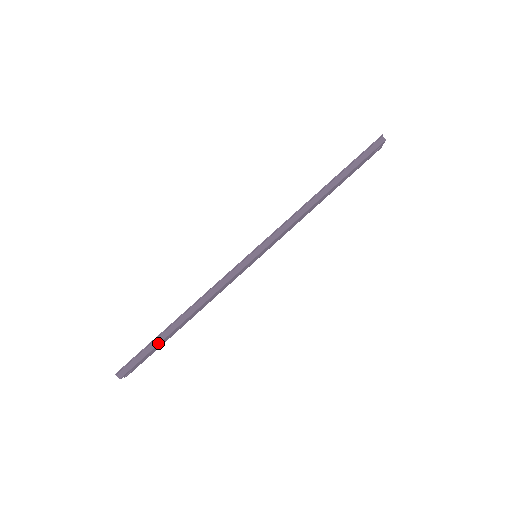
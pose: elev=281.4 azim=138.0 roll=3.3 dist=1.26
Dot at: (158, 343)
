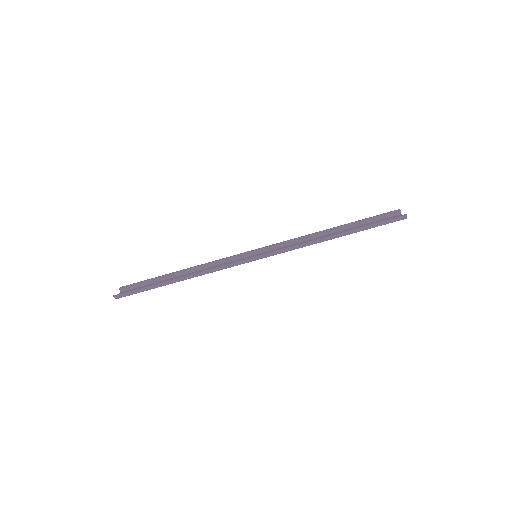
Dot at: (154, 288)
